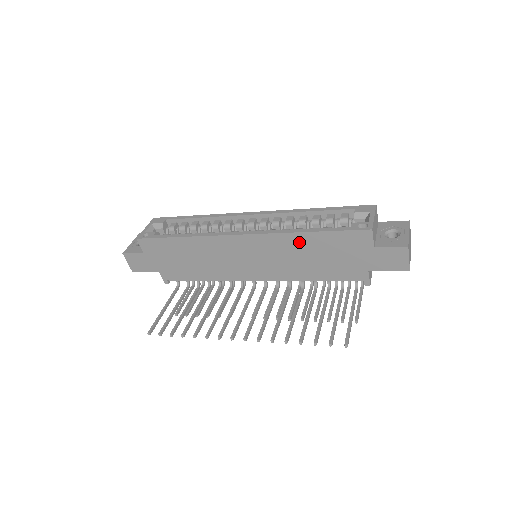
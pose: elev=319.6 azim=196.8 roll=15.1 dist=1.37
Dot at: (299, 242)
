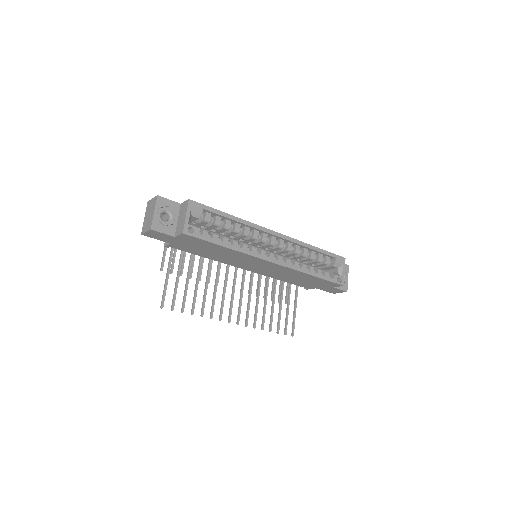
Dot at: (301, 275)
